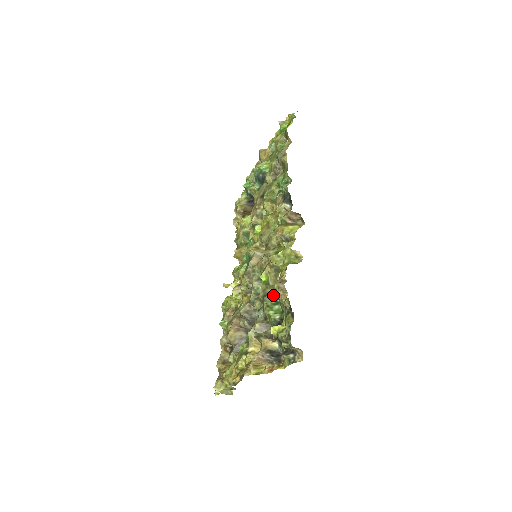
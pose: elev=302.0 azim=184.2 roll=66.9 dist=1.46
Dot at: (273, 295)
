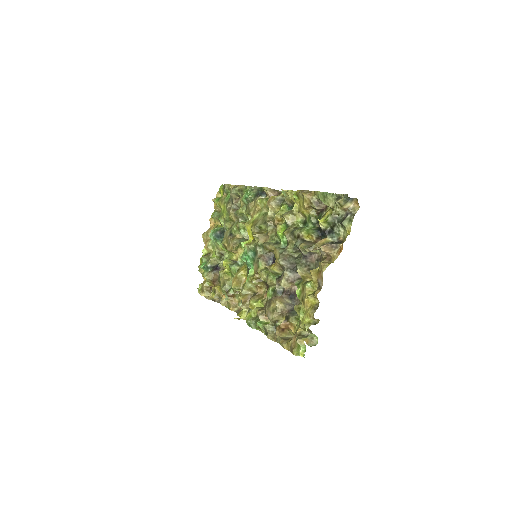
Dot at: occluded
